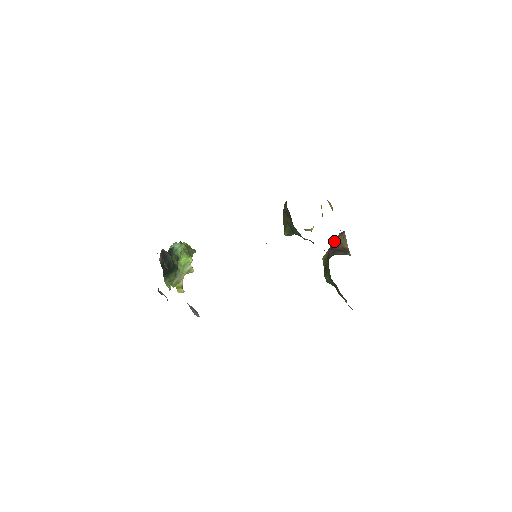
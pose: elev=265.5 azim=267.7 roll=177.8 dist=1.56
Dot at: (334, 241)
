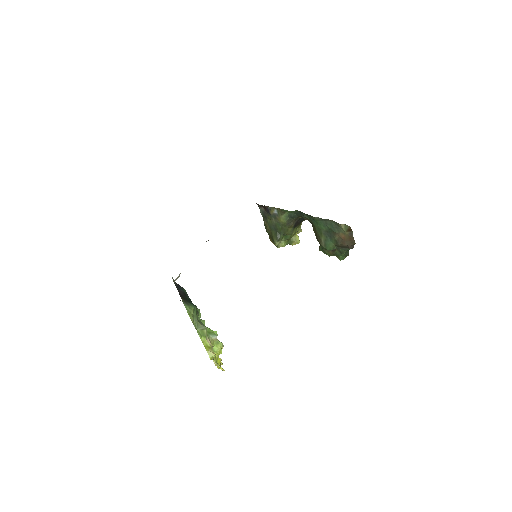
Dot at: occluded
